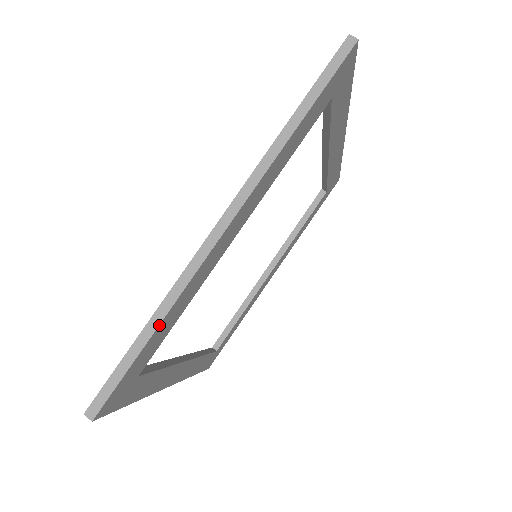
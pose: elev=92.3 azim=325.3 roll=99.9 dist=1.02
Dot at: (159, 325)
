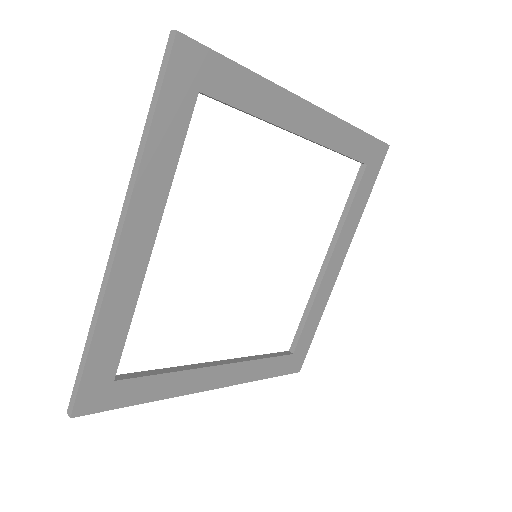
Dot at: (93, 337)
